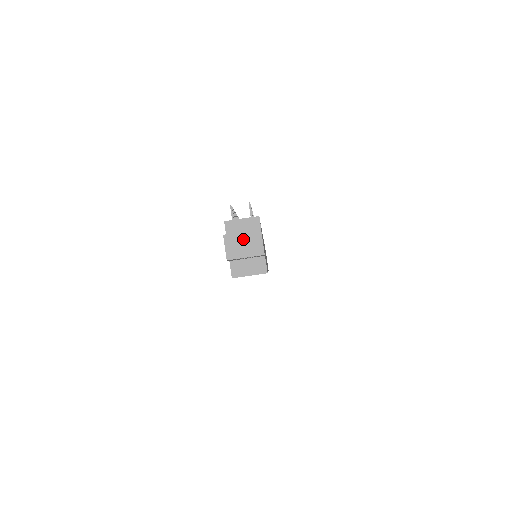
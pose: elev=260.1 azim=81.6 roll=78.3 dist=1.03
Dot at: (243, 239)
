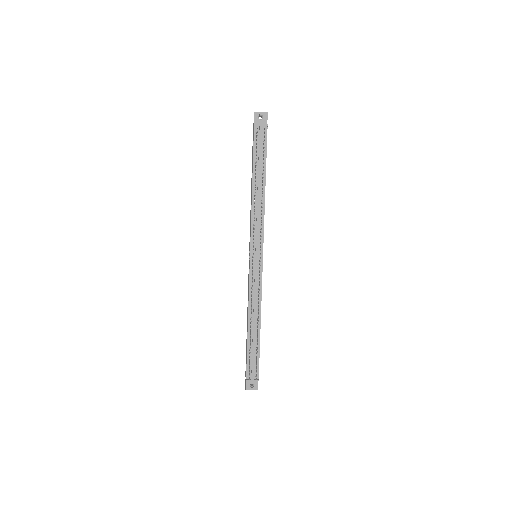
Dot at: (252, 389)
